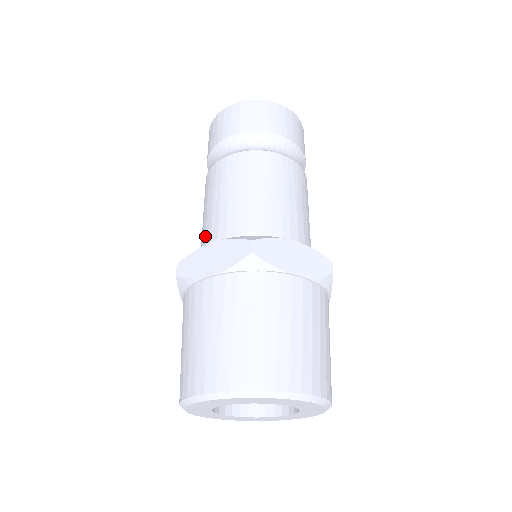
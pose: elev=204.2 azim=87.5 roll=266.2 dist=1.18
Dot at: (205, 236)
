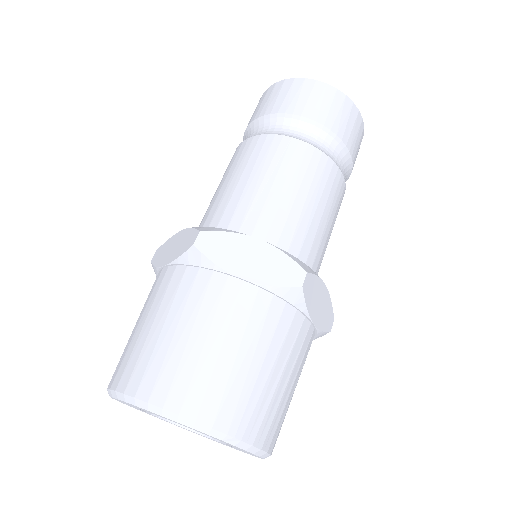
Dot at: (234, 211)
